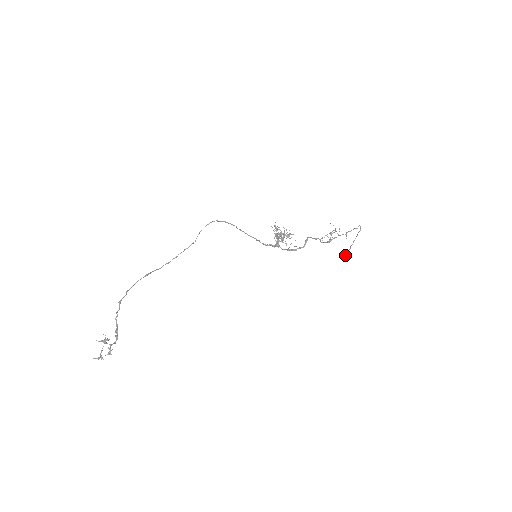
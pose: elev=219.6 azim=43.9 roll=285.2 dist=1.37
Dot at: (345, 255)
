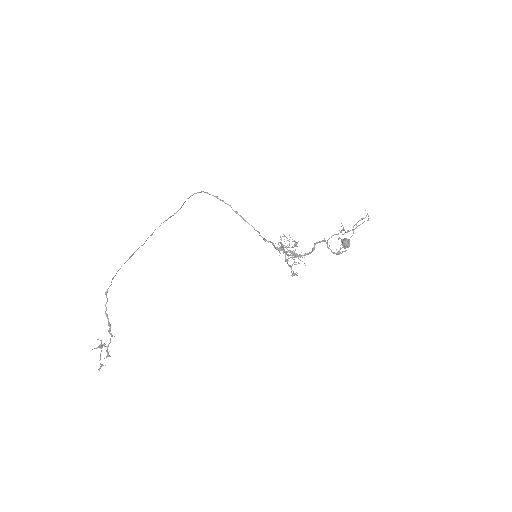
Dot at: (347, 245)
